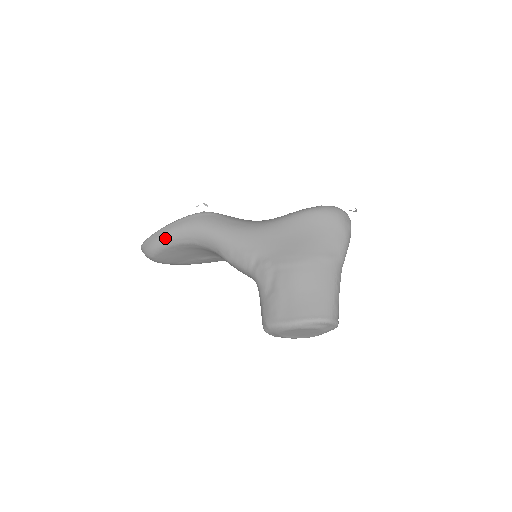
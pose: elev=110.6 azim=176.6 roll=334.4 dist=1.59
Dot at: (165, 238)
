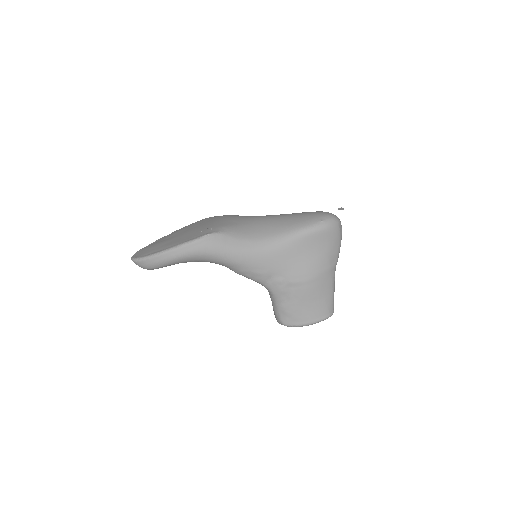
Dot at: (170, 263)
